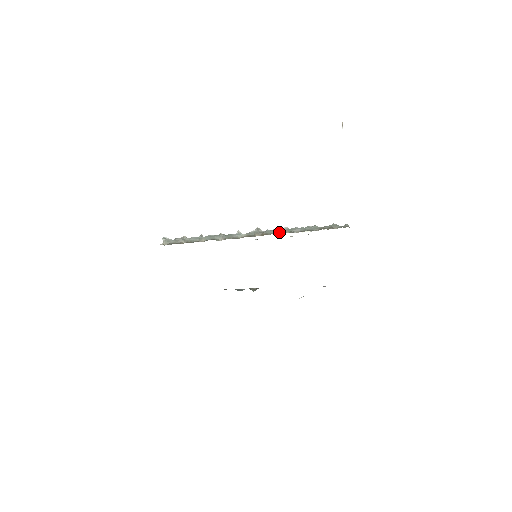
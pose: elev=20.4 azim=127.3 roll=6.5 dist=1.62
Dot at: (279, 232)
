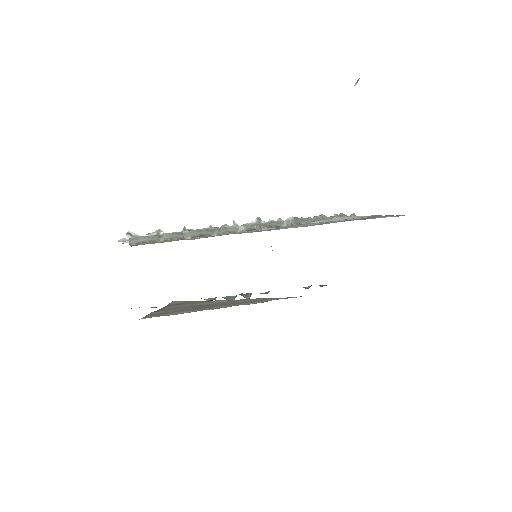
Dot at: (284, 224)
